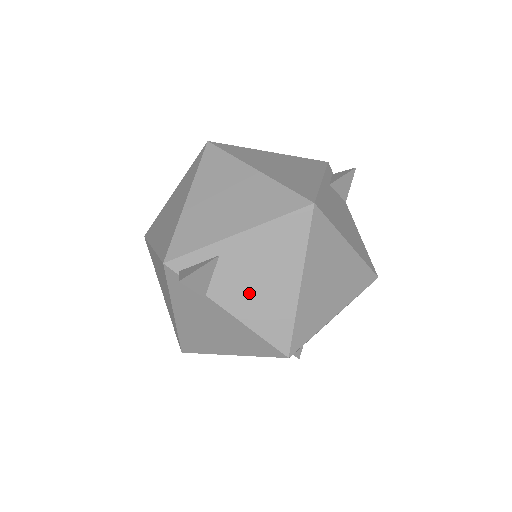
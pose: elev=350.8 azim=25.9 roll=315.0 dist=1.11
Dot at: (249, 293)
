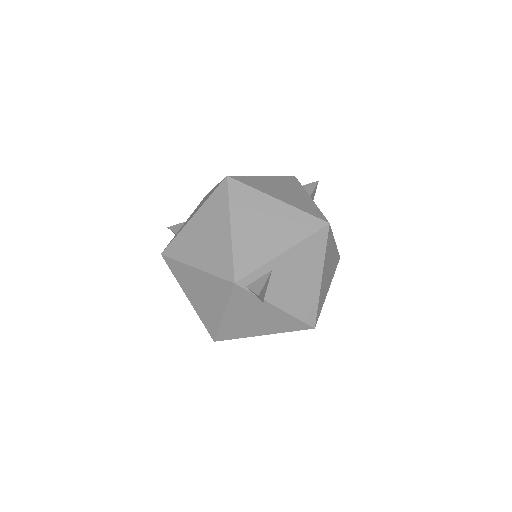
Dot at: (291, 292)
